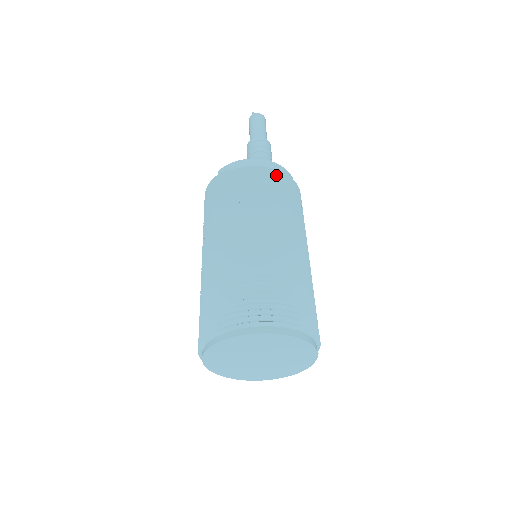
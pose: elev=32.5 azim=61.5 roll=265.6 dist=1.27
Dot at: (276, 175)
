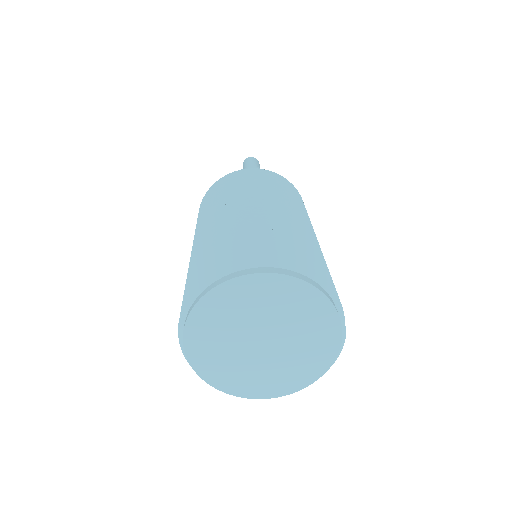
Dot at: (260, 173)
